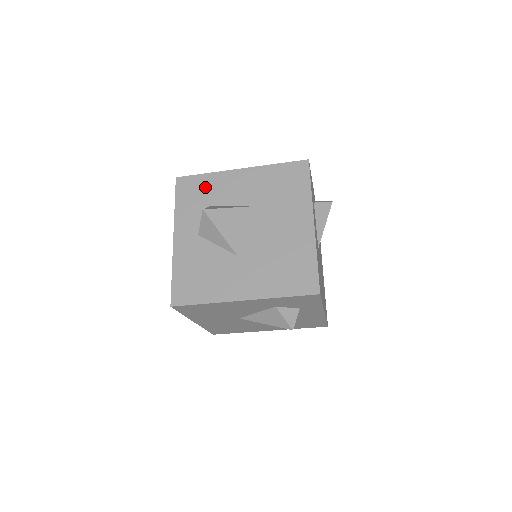
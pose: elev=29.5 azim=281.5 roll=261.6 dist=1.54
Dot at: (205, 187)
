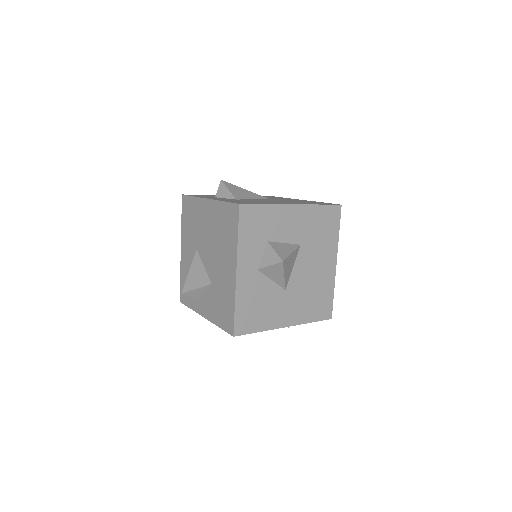
Dot at: (265, 220)
